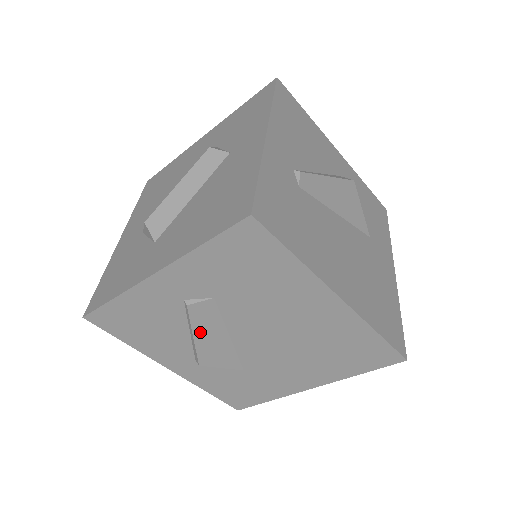
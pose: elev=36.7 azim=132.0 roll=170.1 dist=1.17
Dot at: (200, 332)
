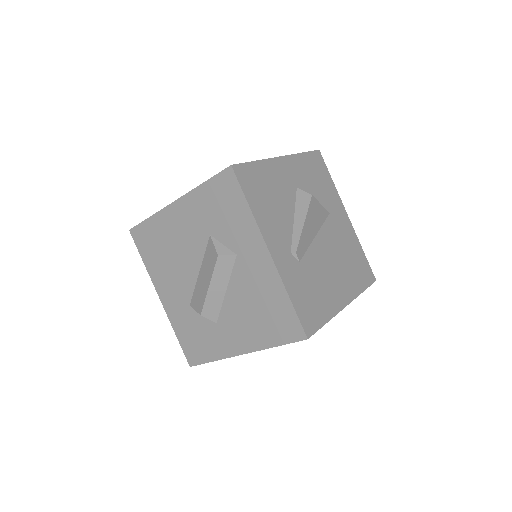
Dot at: occluded
